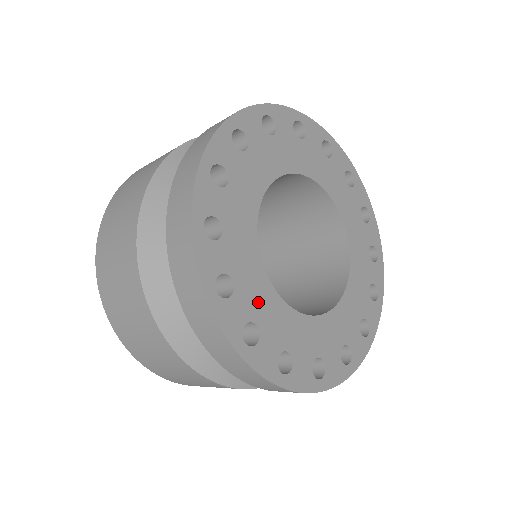
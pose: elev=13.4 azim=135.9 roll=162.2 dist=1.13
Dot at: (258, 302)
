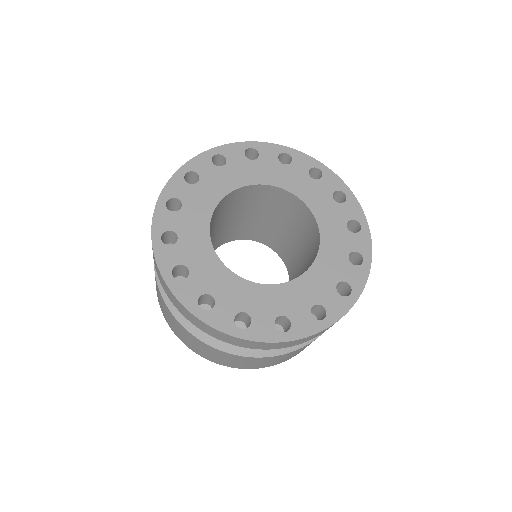
Dot at: (195, 255)
